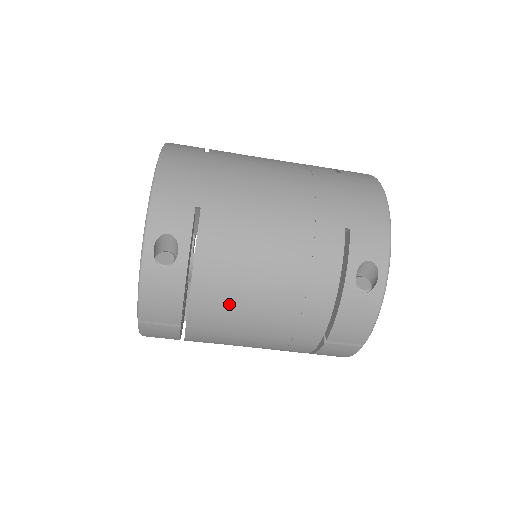
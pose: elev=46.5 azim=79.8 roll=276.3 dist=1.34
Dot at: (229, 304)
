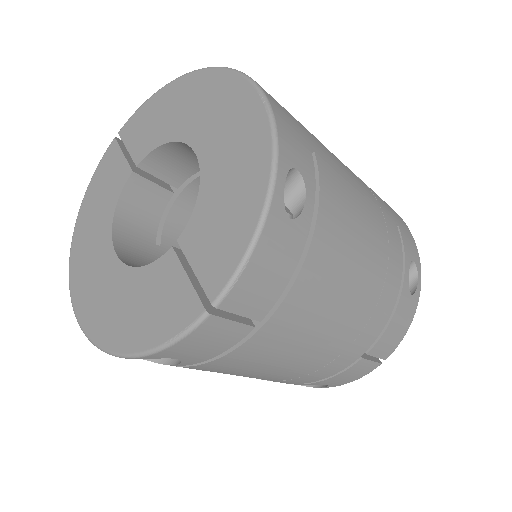
Dot at: (328, 291)
